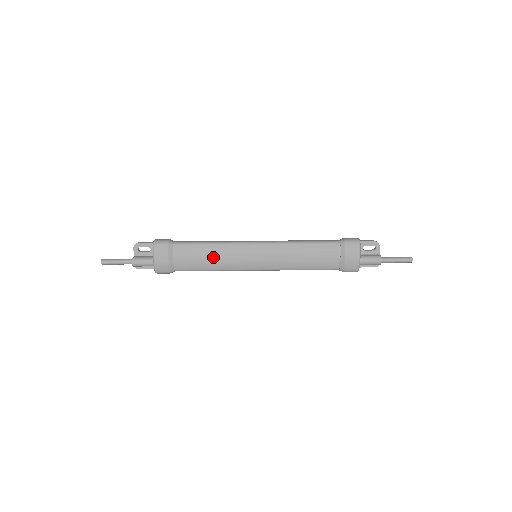
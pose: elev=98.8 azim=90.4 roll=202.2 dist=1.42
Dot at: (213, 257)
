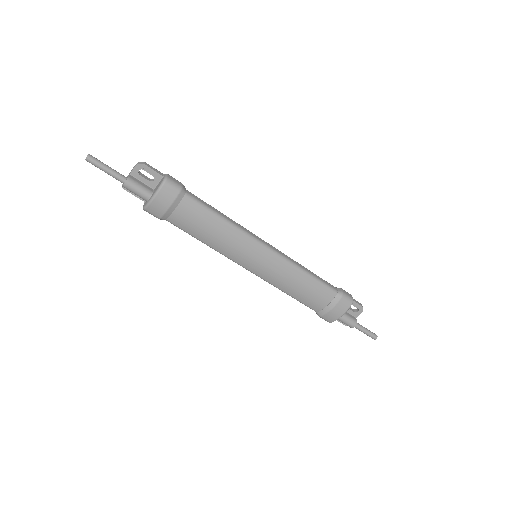
Dot at: (217, 234)
